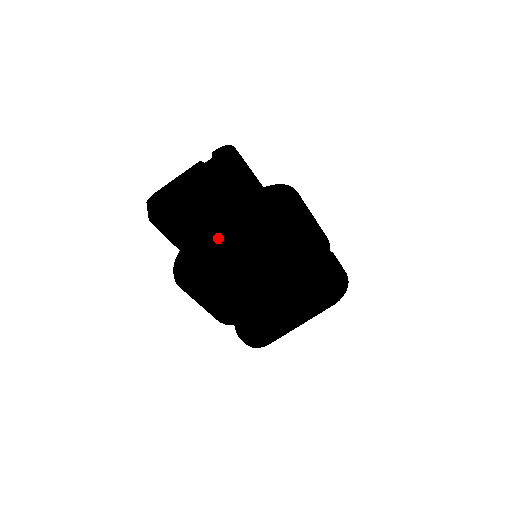
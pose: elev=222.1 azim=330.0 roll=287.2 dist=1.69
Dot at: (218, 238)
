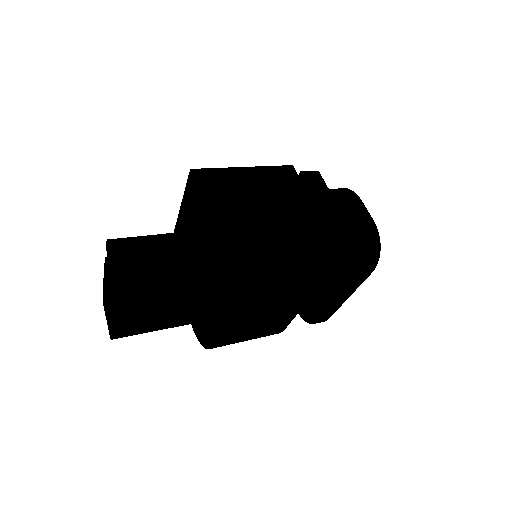
Dot at: (184, 311)
